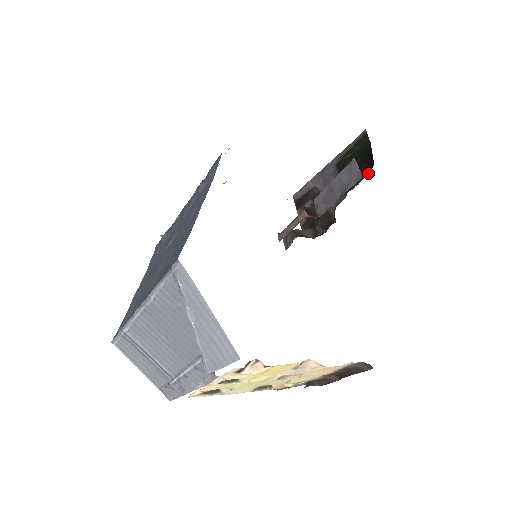
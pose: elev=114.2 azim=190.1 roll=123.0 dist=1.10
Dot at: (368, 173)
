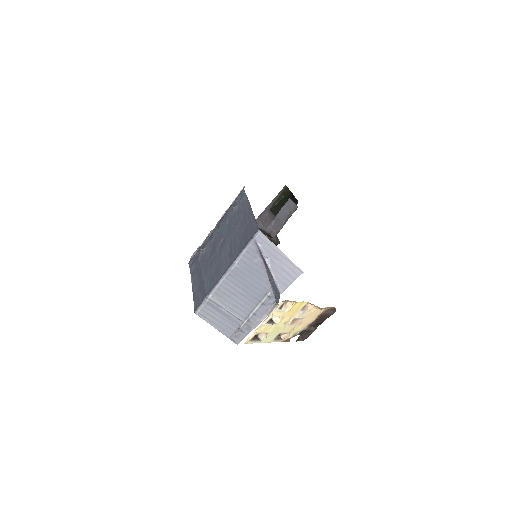
Dot at: occluded
